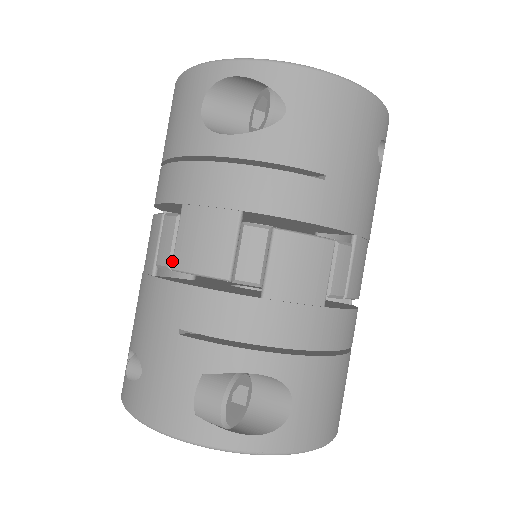
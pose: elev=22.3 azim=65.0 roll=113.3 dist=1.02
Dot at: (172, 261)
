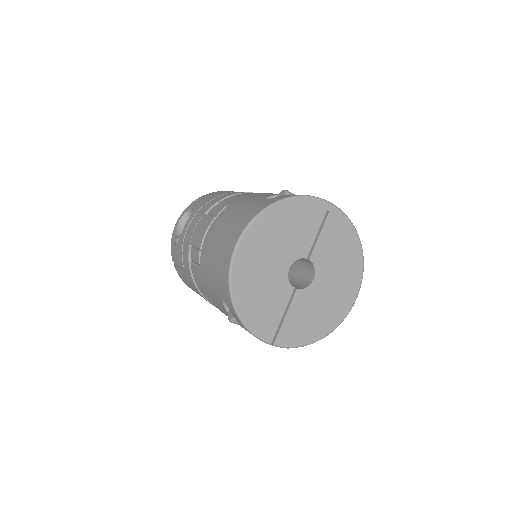
Dot at: occluded
